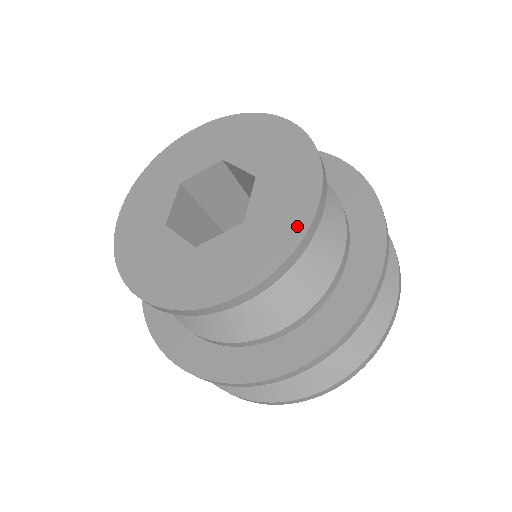
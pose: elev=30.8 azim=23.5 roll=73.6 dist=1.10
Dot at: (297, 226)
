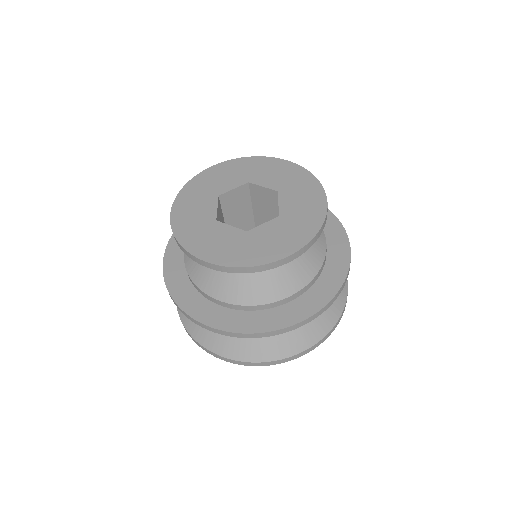
Dot at: (318, 216)
